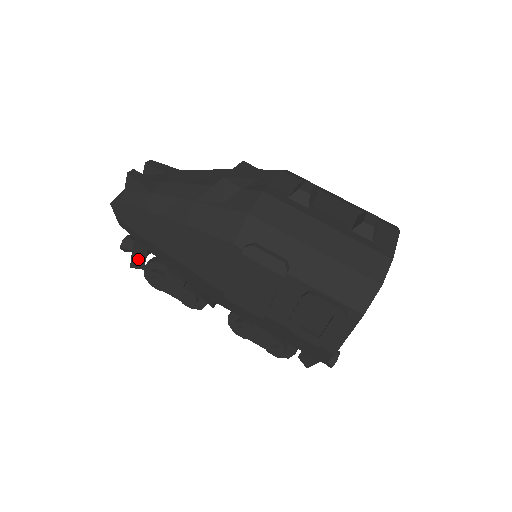
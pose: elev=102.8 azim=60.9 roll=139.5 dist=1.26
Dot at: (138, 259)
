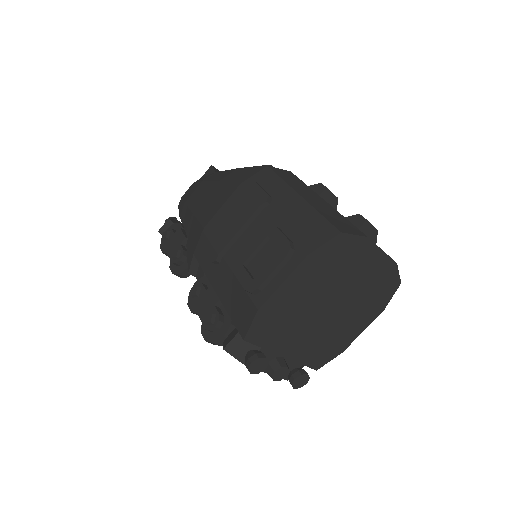
Dot at: (169, 226)
